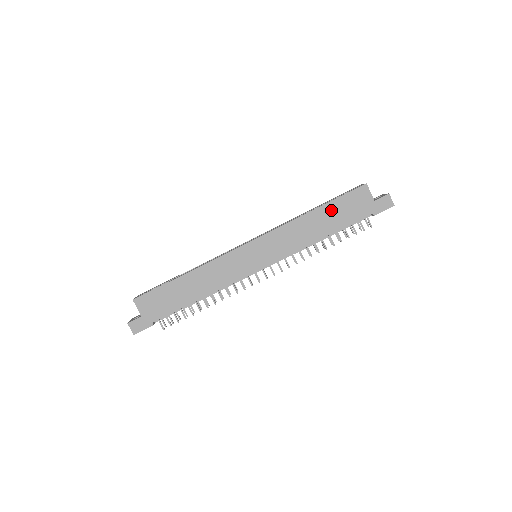
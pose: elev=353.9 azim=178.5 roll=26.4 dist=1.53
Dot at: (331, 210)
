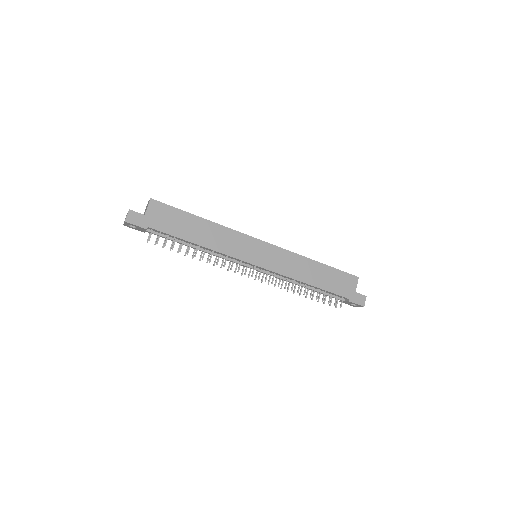
Dot at: (328, 272)
